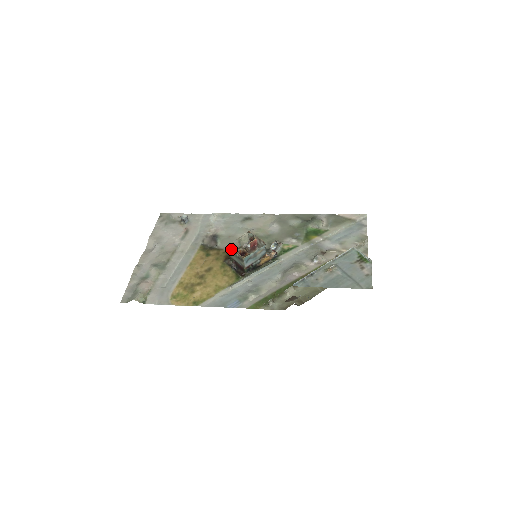
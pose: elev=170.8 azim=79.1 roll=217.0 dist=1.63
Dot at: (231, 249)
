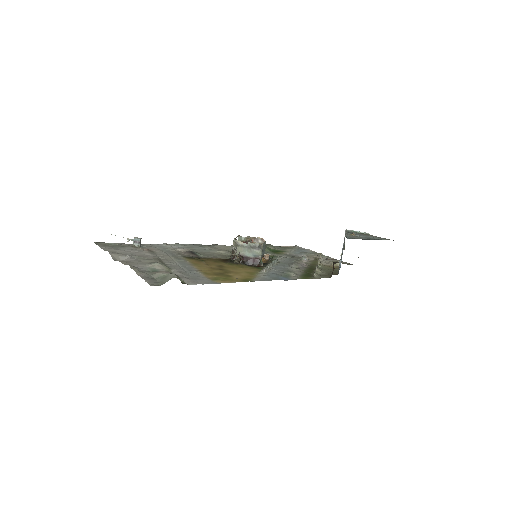
Dot at: (220, 258)
